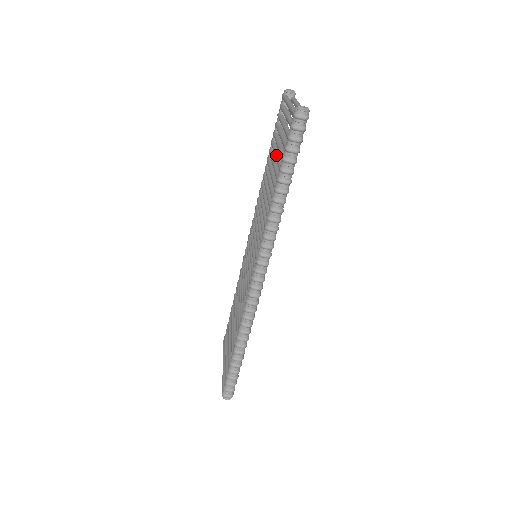
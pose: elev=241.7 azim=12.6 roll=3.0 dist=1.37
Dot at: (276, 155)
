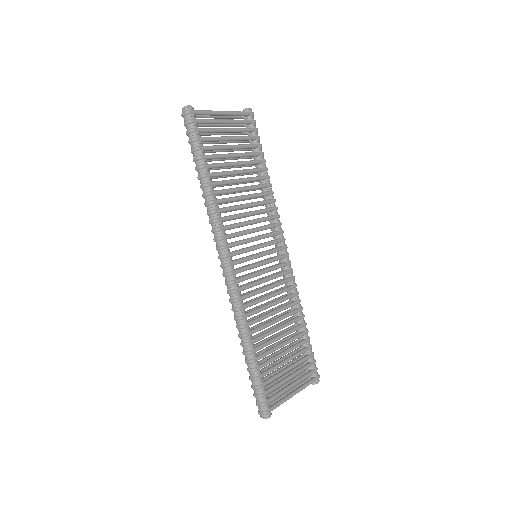
Dot at: occluded
